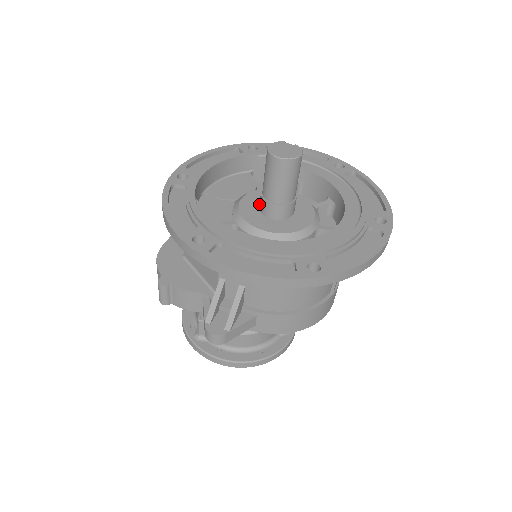
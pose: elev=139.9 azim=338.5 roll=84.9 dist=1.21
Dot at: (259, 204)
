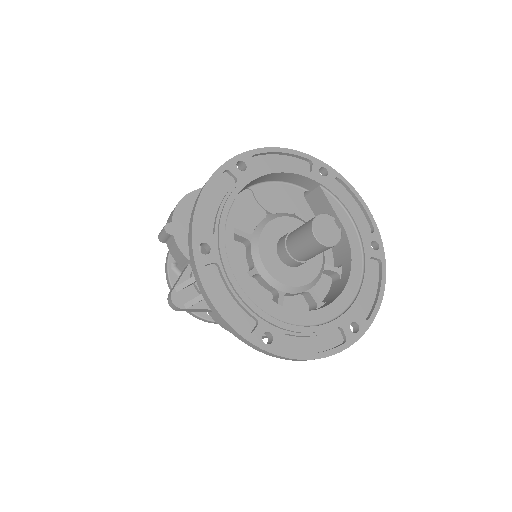
Dot at: (282, 235)
